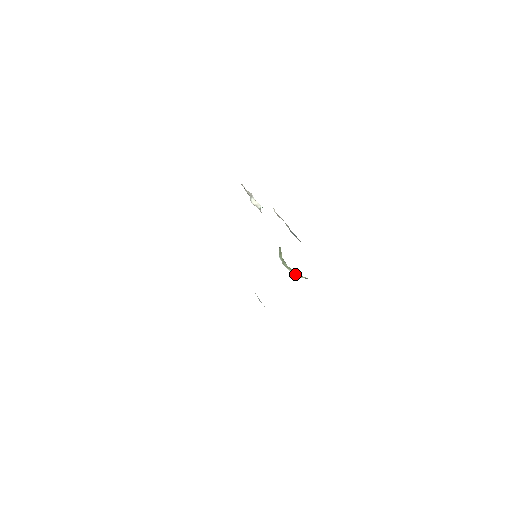
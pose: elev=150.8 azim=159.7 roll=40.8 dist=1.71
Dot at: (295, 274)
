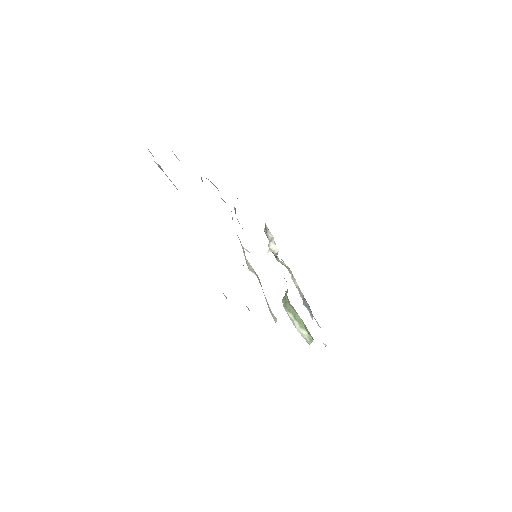
Dot at: (296, 323)
